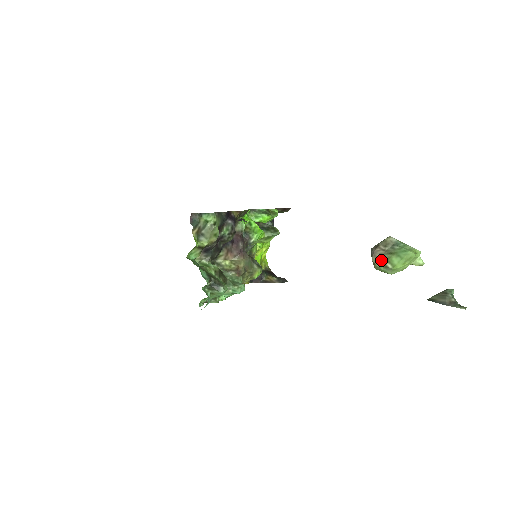
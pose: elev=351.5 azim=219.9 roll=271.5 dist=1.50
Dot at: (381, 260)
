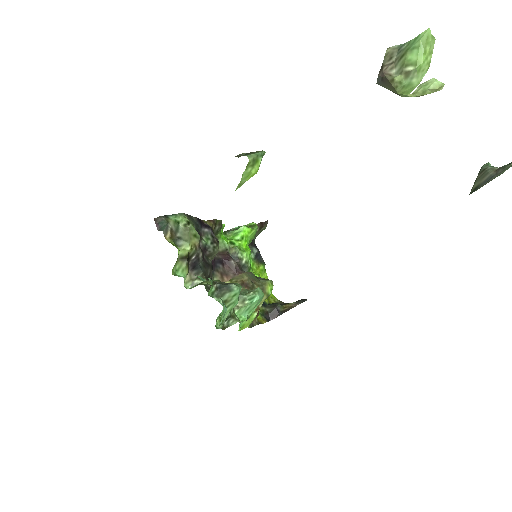
Dot at: (396, 73)
